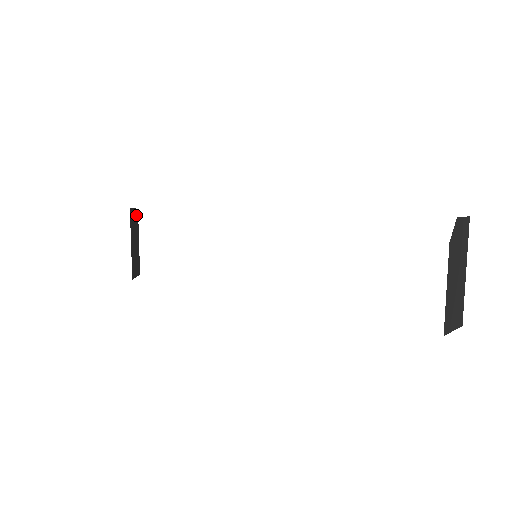
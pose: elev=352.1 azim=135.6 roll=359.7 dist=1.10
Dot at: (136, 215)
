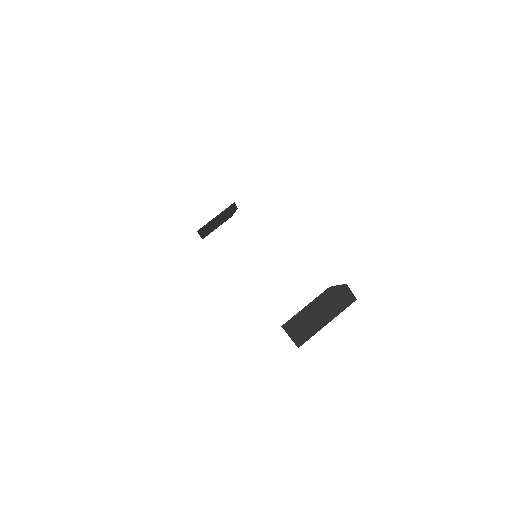
Dot at: (234, 212)
